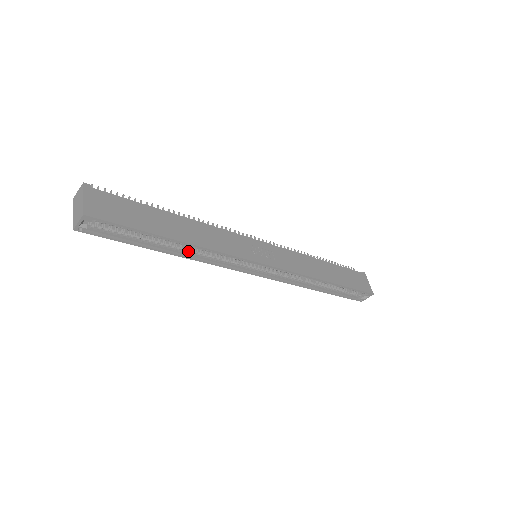
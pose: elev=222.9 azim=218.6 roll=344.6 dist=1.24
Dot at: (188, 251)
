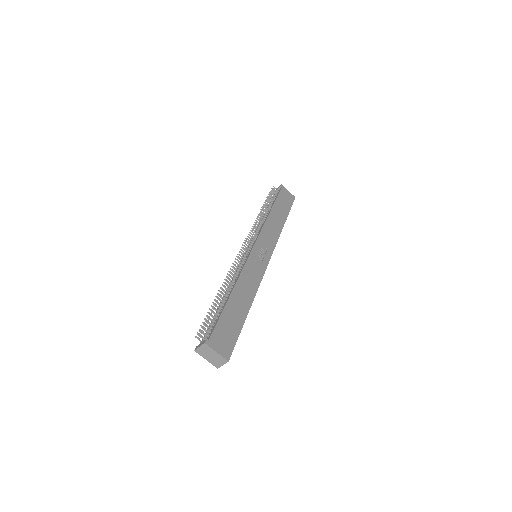
Dot at: occluded
